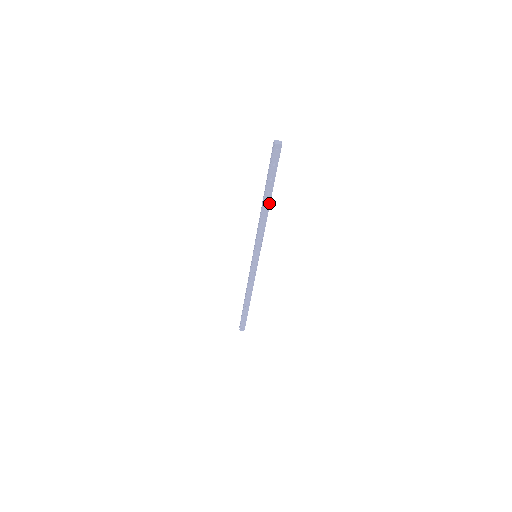
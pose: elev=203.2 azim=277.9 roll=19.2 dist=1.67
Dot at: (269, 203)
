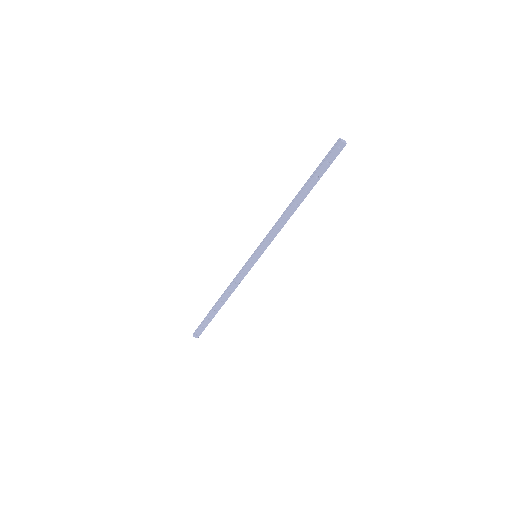
Dot at: (301, 202)
